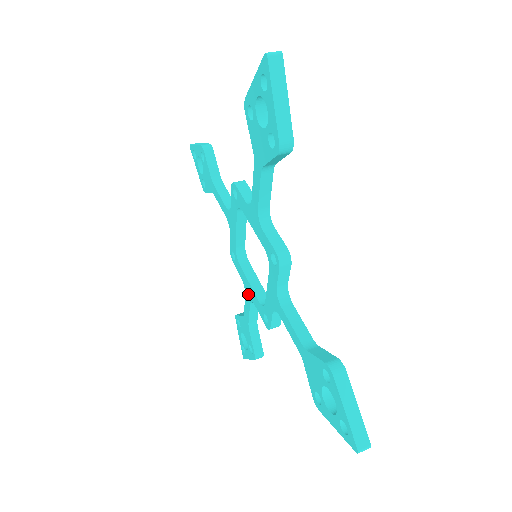
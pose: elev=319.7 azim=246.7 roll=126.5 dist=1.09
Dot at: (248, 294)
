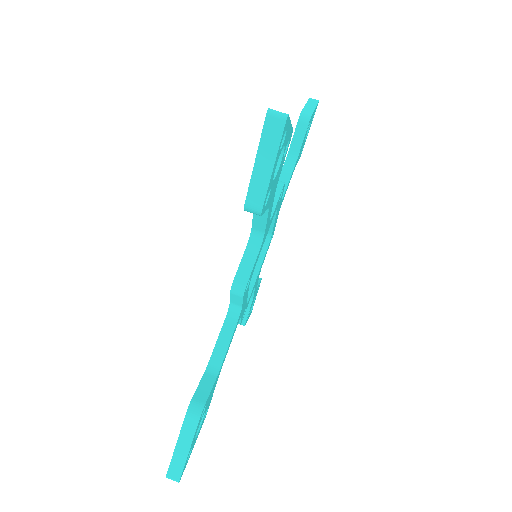
Dot at: occluded
